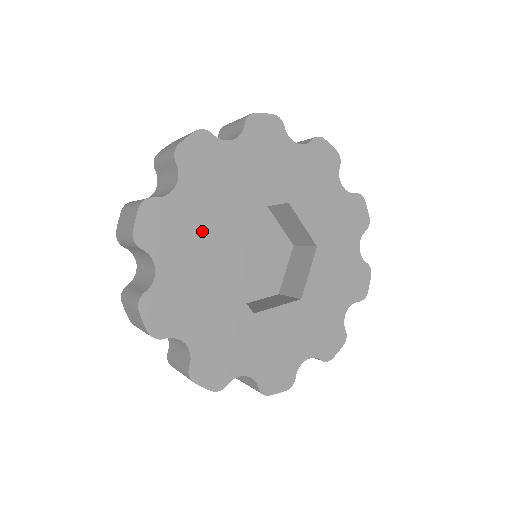
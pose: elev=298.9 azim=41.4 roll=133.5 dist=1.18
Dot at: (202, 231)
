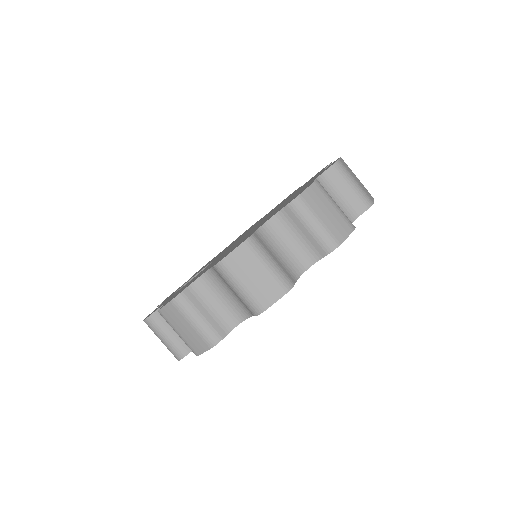
Dot at: occluded
